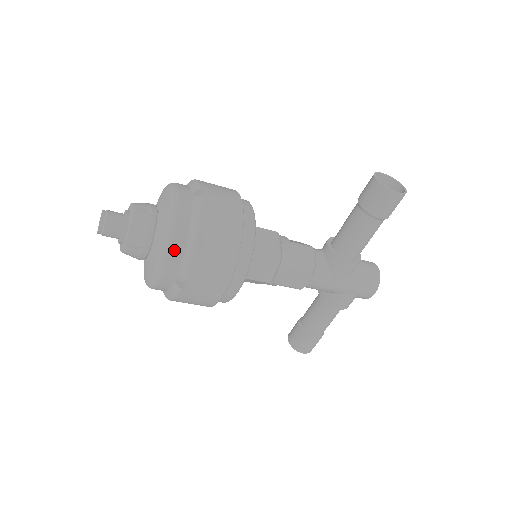
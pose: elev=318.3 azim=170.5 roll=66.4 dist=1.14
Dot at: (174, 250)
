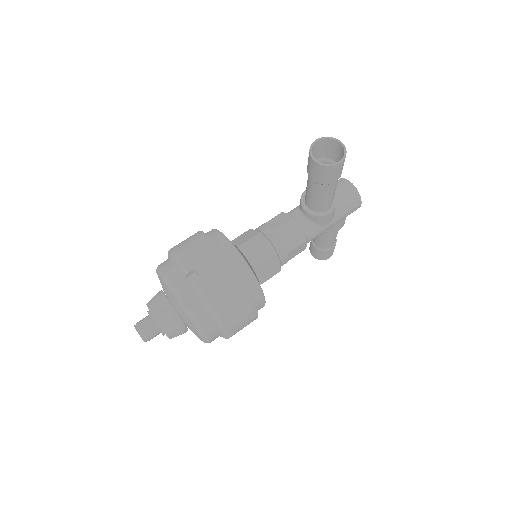
Dot at: (207, 329)
